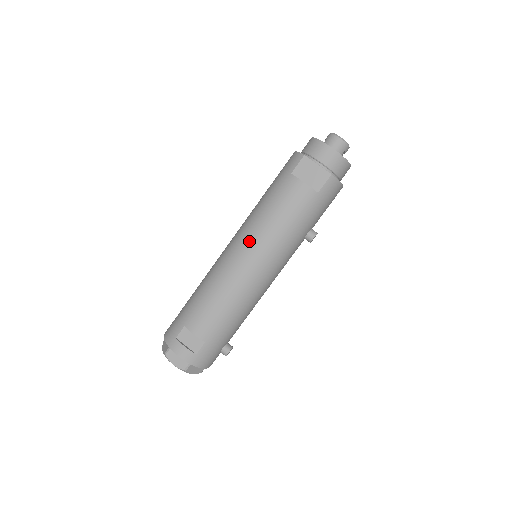
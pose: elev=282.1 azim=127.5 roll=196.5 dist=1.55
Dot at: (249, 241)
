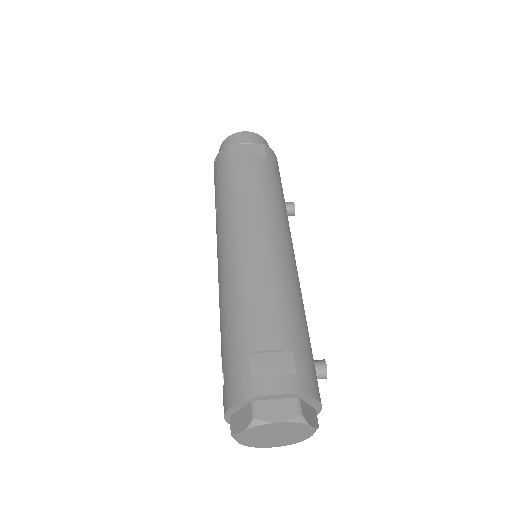
Dot at: (242, 221)
